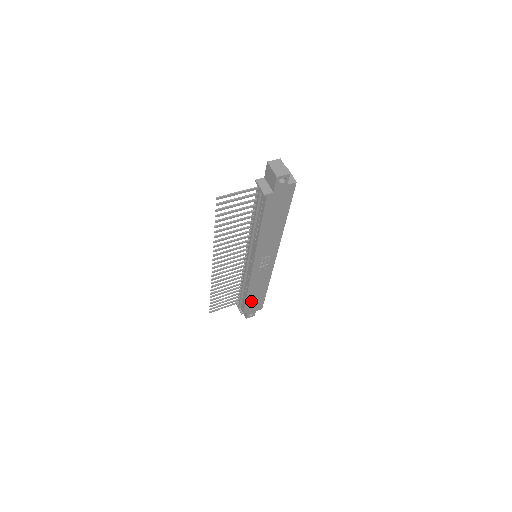
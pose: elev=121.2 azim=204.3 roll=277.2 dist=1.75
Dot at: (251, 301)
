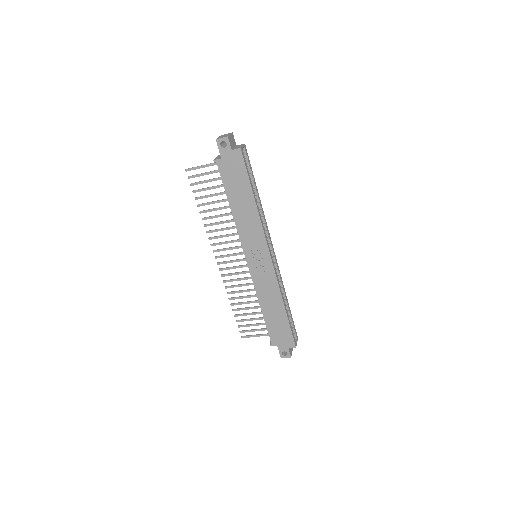
Dot at: (273, 325)
